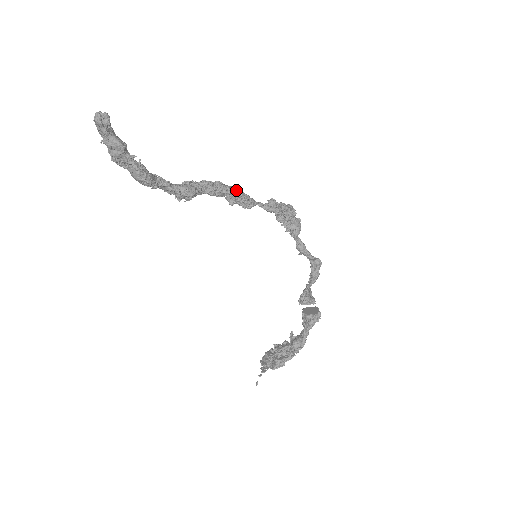
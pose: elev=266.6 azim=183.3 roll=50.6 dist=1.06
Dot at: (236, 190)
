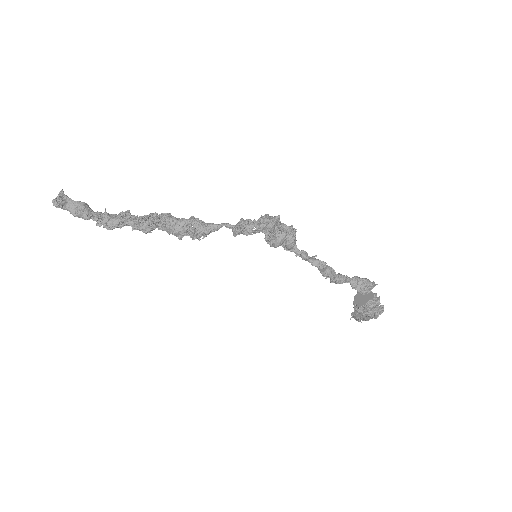
Dot at: (185, 224)
